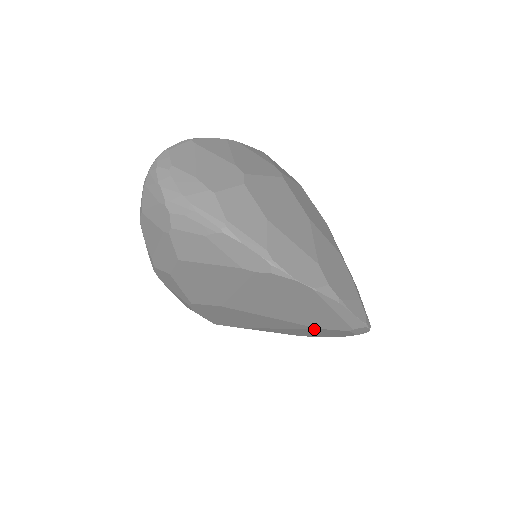
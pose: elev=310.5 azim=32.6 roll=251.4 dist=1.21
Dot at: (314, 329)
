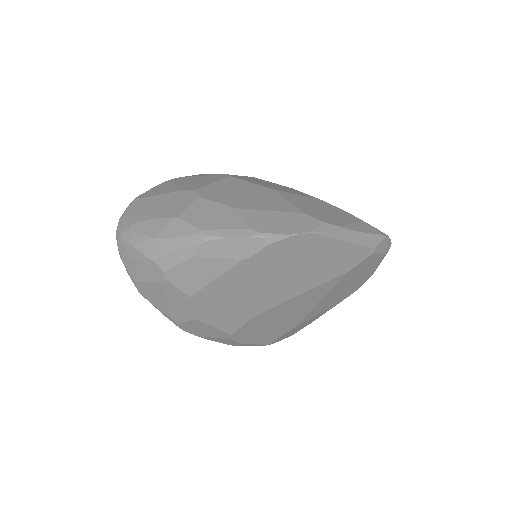
Dot at: (345, 276)
